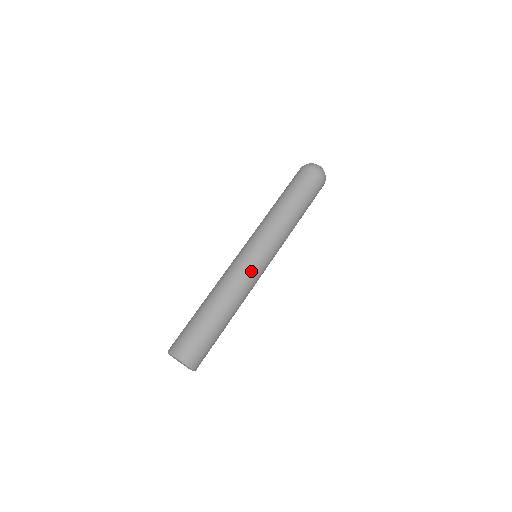
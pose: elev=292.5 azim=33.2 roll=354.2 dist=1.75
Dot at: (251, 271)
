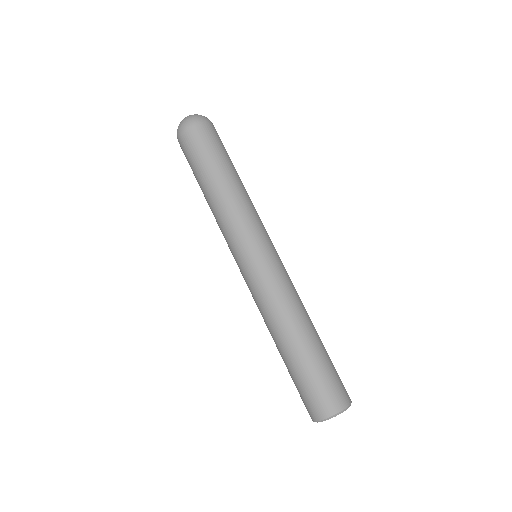
Dot at: (260, 282)
